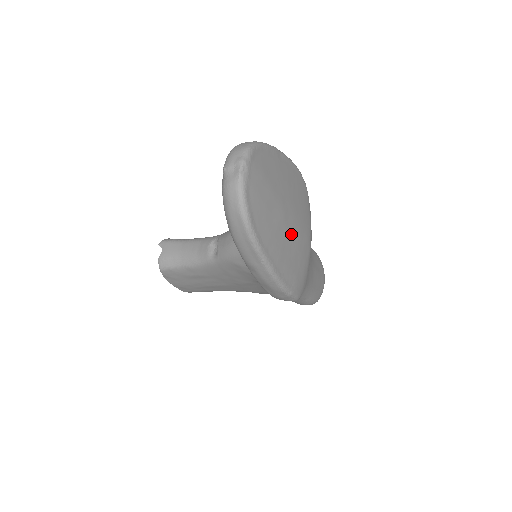
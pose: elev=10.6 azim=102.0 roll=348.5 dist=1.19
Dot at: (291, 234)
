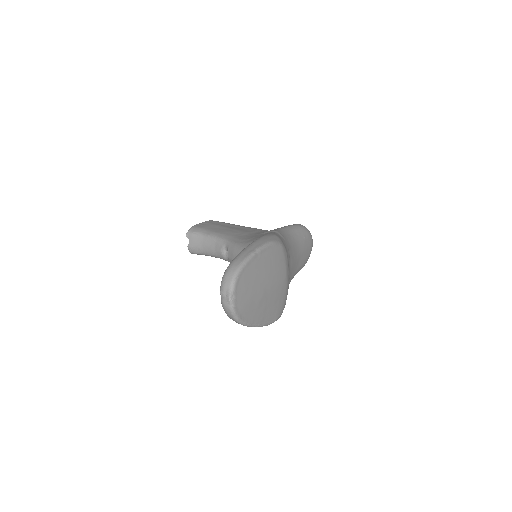
Dot at: (270, 296)
